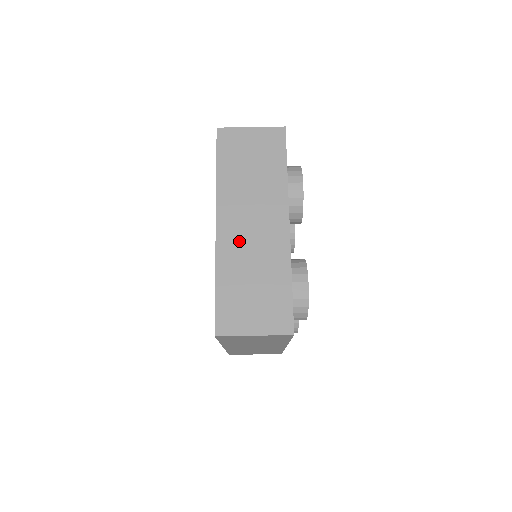
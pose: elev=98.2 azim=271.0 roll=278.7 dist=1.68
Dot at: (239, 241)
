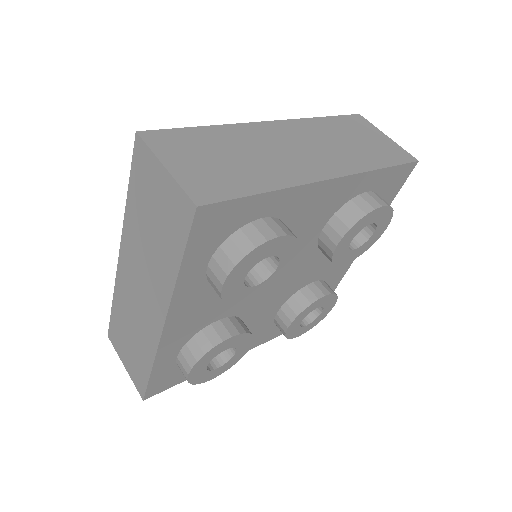
Dot at: (270, 140)
